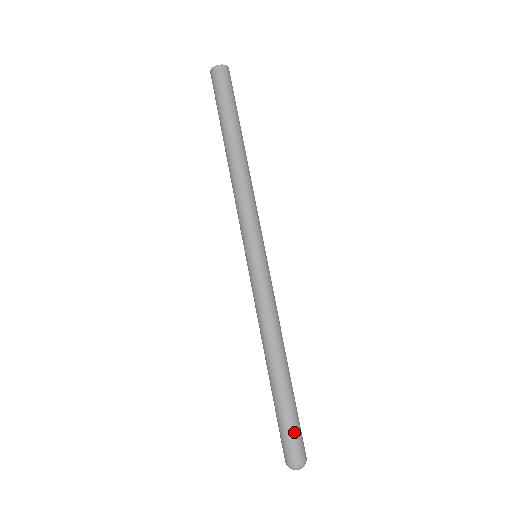
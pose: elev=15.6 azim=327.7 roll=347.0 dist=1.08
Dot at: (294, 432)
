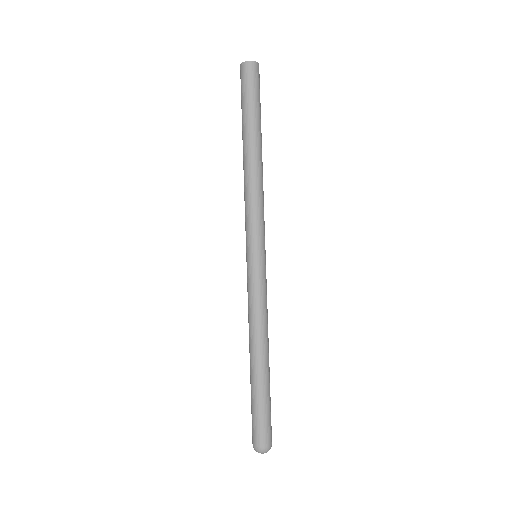
Dot at: occluded
